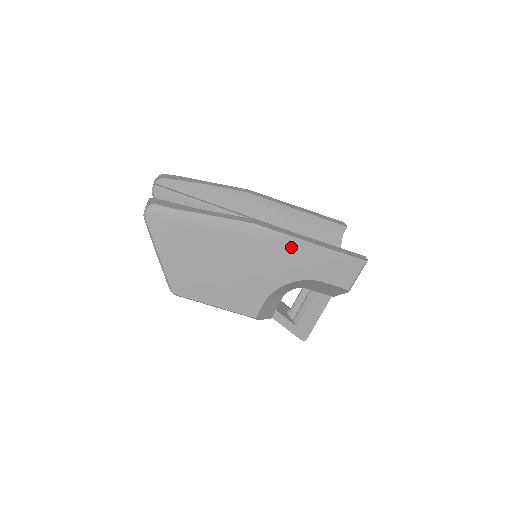
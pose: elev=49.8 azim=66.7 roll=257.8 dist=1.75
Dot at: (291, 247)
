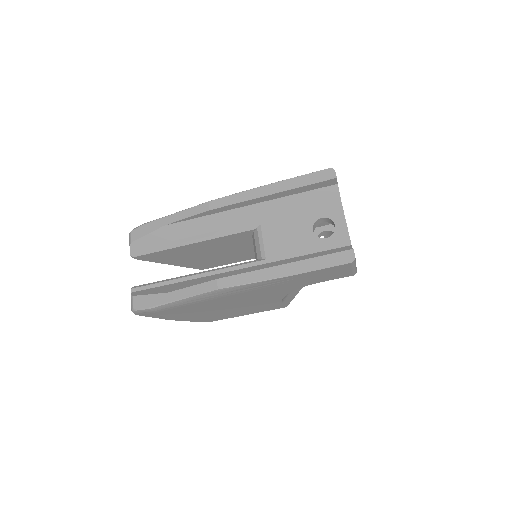
Dot at: (266, 285)
